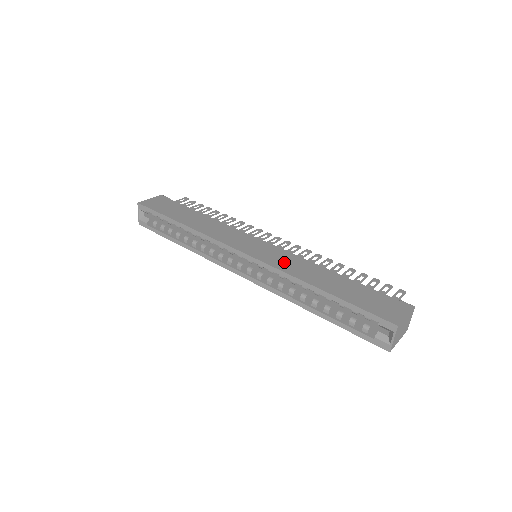
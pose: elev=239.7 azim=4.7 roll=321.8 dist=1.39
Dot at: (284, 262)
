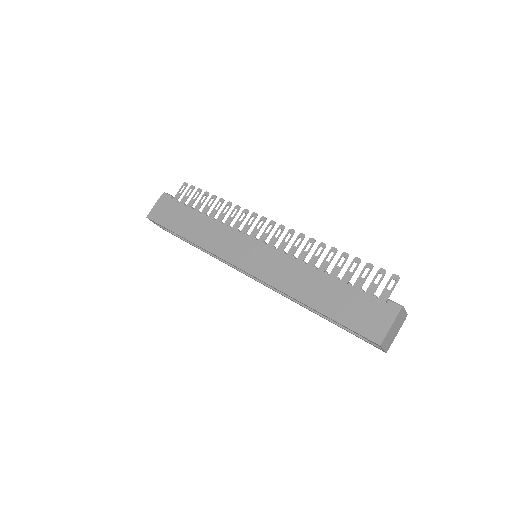
Dot at: (276, 272)
